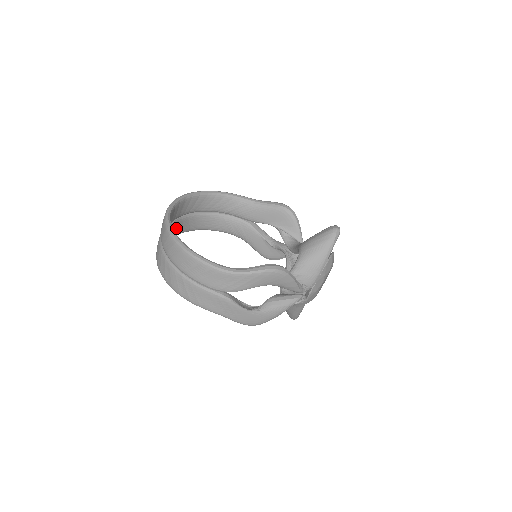
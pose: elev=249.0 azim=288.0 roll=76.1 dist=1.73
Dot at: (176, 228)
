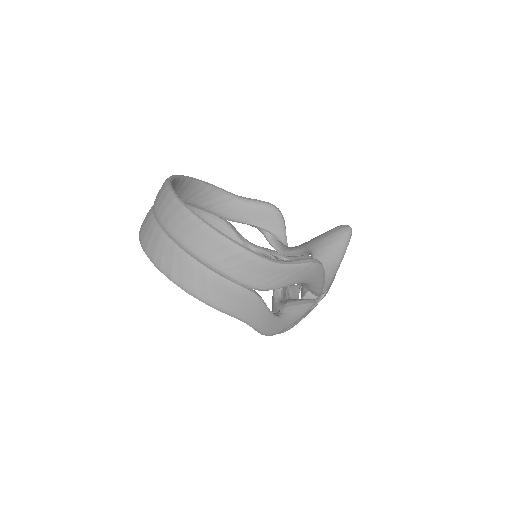
Dot at: occluded
